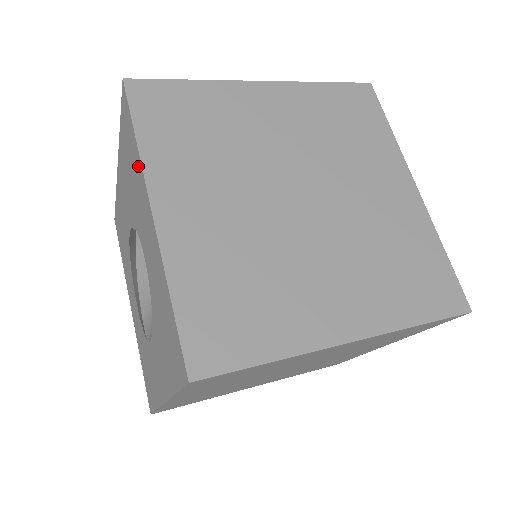
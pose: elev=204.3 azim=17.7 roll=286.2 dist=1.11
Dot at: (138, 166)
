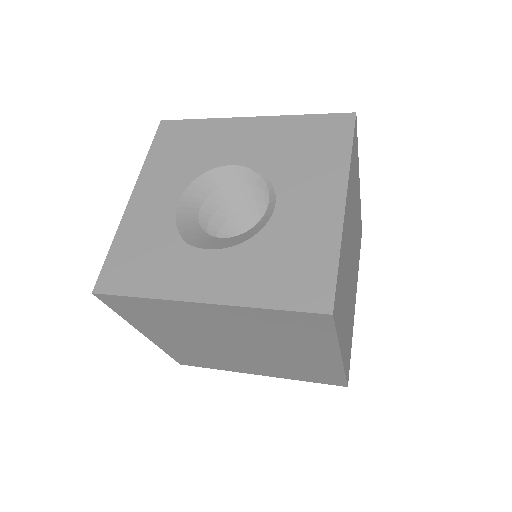
Dot at: (338, 164)
